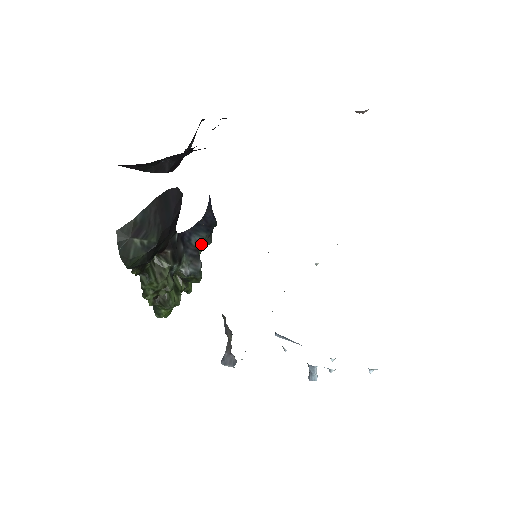
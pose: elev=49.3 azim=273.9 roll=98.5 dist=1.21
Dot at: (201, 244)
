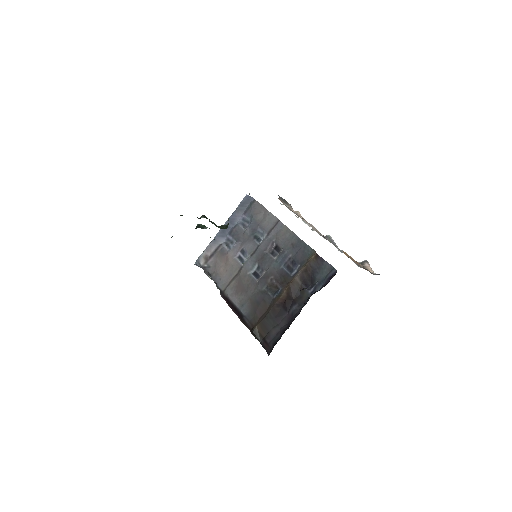
Dot at: occluded
